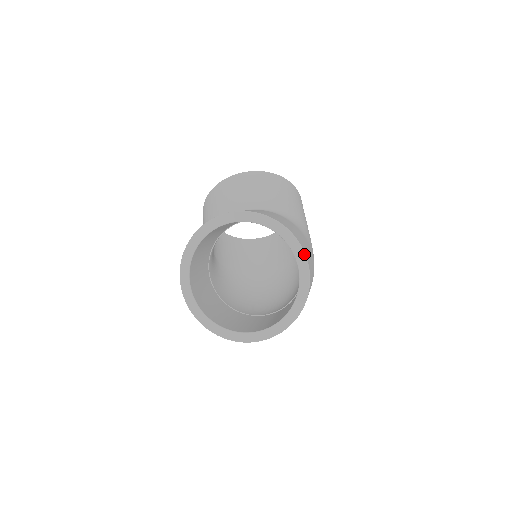
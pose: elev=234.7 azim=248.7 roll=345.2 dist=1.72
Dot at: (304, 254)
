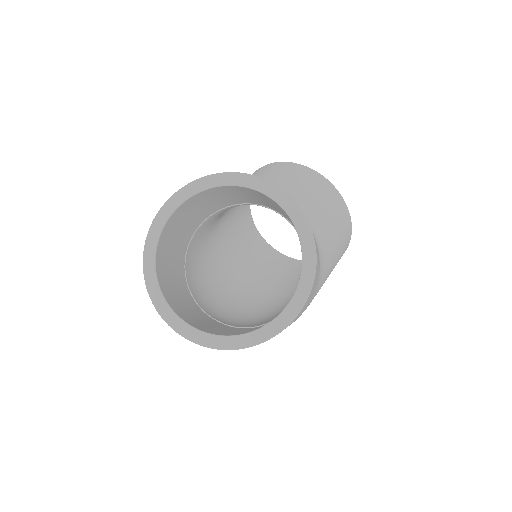
Dot at: (305, 302)
